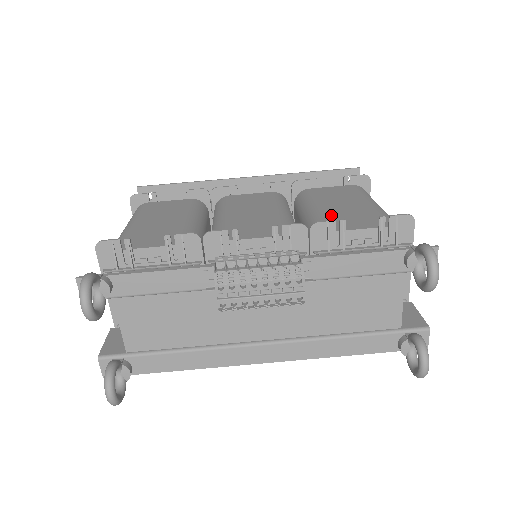
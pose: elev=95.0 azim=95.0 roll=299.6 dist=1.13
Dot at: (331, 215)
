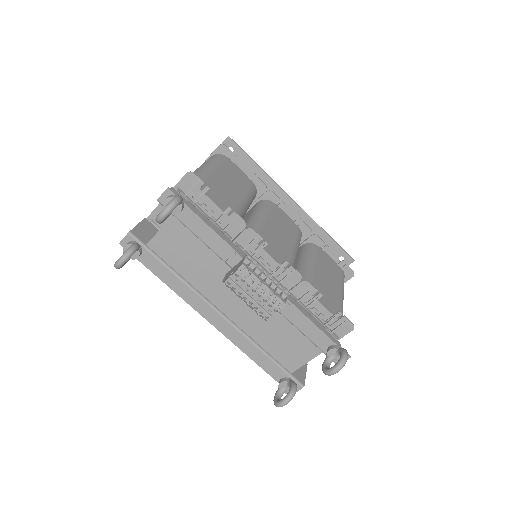
Dot at: (317, 281)
